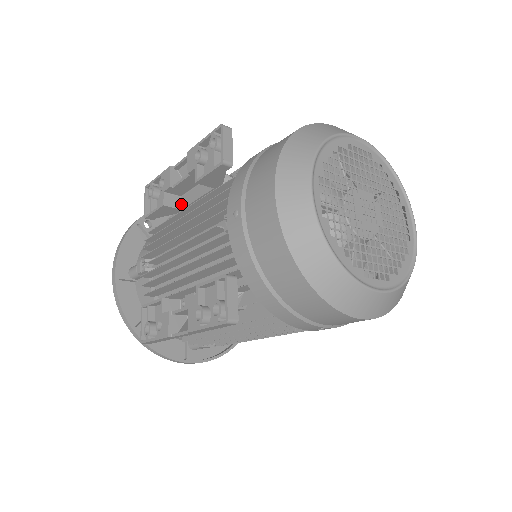
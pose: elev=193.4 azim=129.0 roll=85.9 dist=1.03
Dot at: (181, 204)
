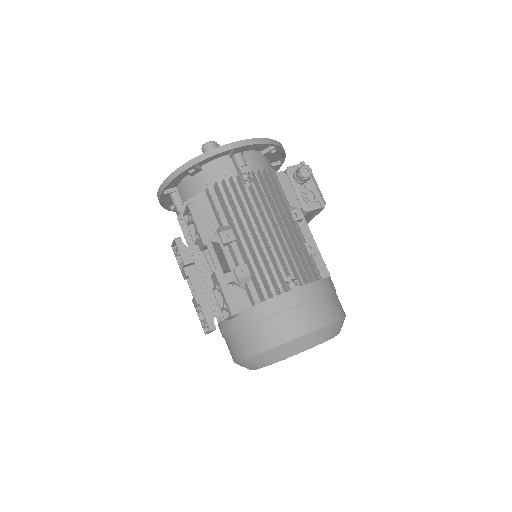
Dot at: occluded
